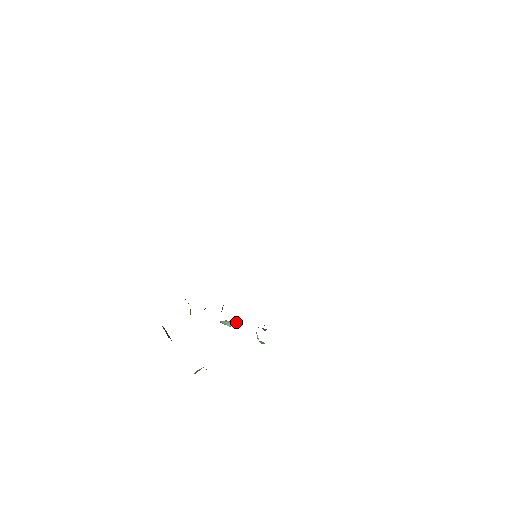
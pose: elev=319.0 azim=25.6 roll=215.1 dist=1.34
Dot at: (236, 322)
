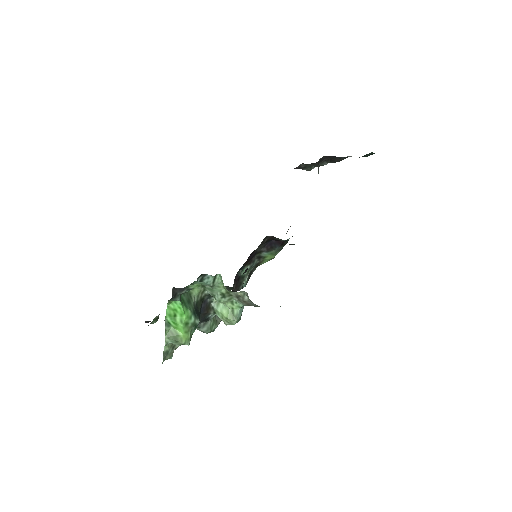
Dot at: (233, 311)
